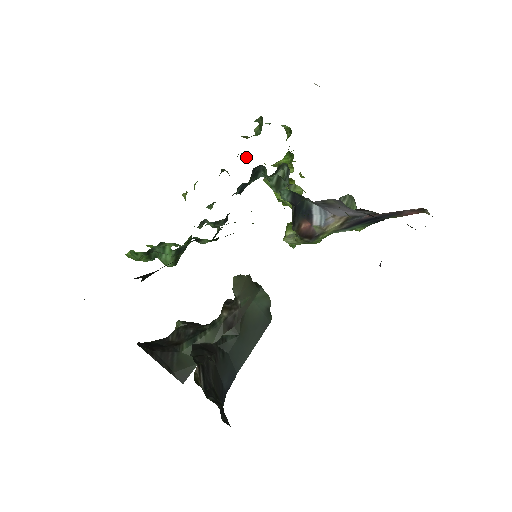
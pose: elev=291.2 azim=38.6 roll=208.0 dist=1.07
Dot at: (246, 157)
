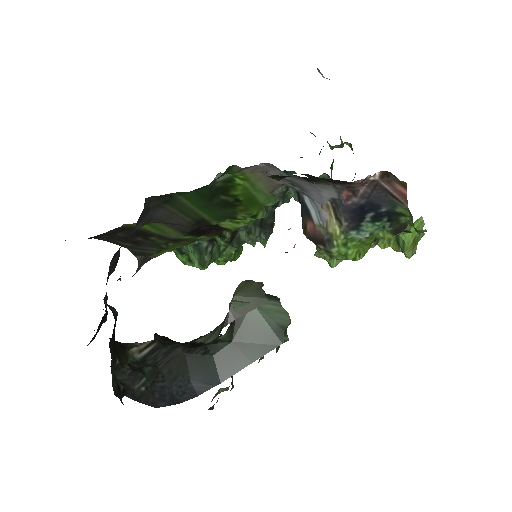
Dot at: occluded
